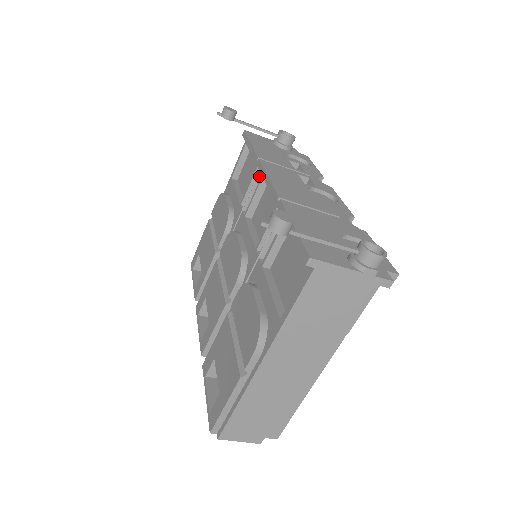
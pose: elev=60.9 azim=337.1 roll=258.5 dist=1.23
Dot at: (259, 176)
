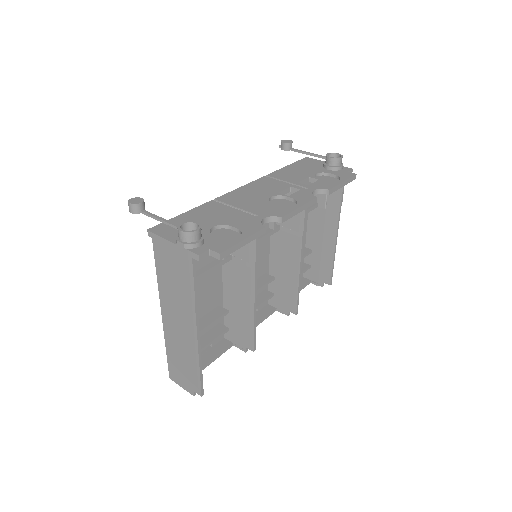
Dot at: occluded
